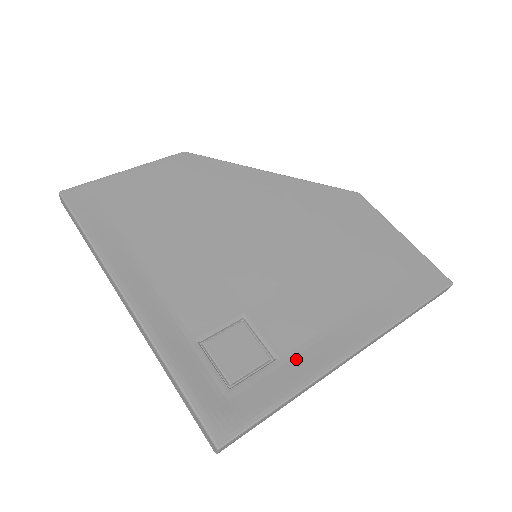
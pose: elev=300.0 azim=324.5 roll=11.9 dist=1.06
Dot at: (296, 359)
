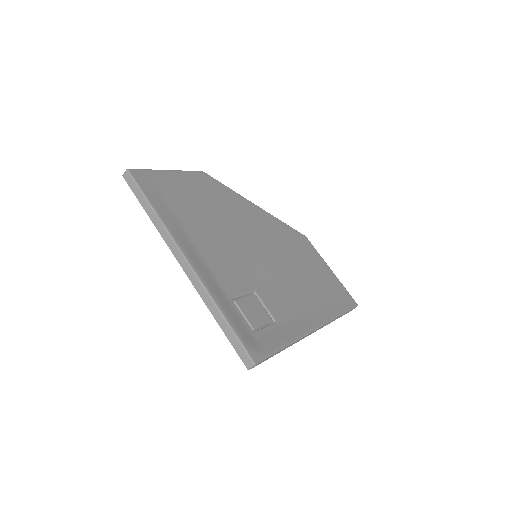
Dot at: (287, 325)
